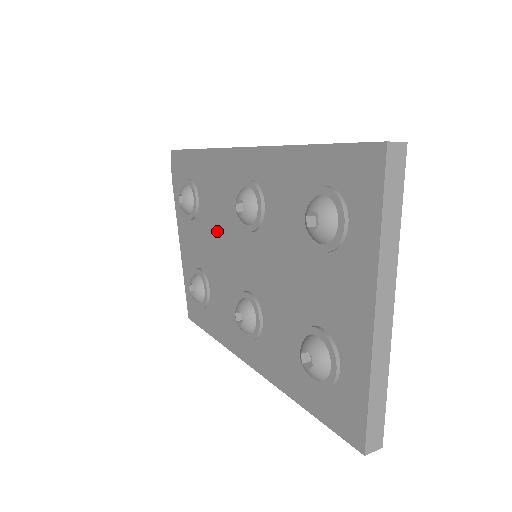
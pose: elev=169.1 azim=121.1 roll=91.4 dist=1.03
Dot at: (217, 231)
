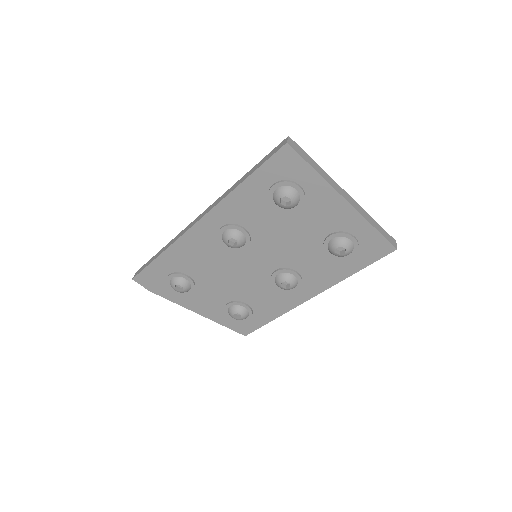
Dot at: (221, 273)
